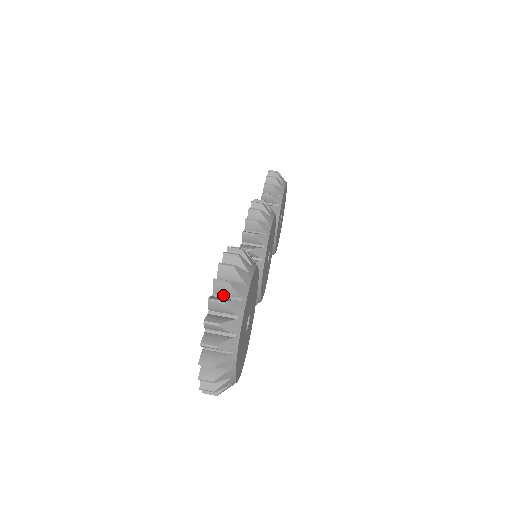
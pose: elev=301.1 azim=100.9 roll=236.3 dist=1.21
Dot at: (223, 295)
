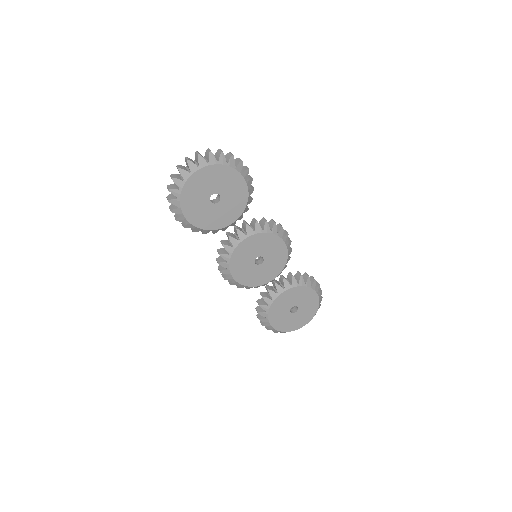
Dot at: occluded
